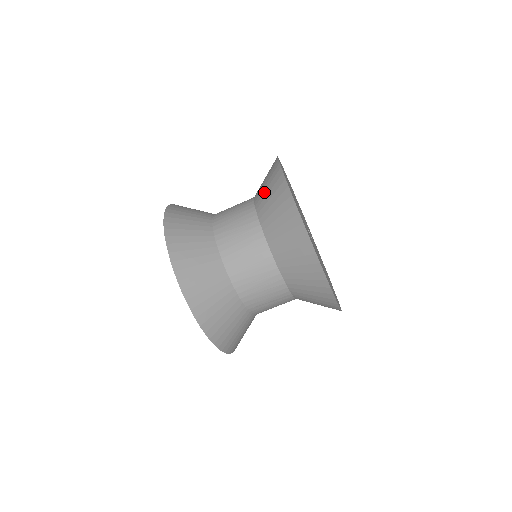
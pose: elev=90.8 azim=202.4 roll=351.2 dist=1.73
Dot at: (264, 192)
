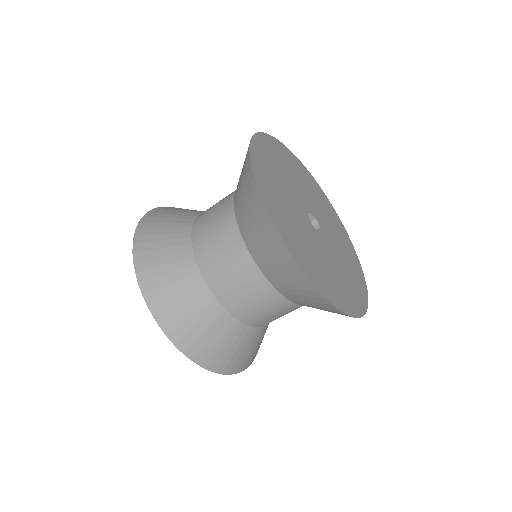
Dot at: (255, 239)
